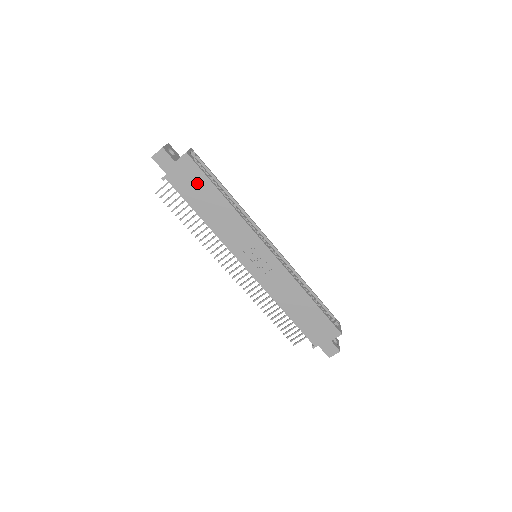
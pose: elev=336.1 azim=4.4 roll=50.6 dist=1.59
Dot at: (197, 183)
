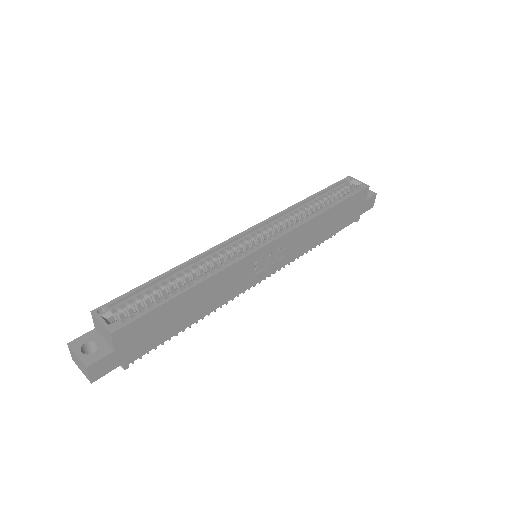
Dot at: (156, 323)
